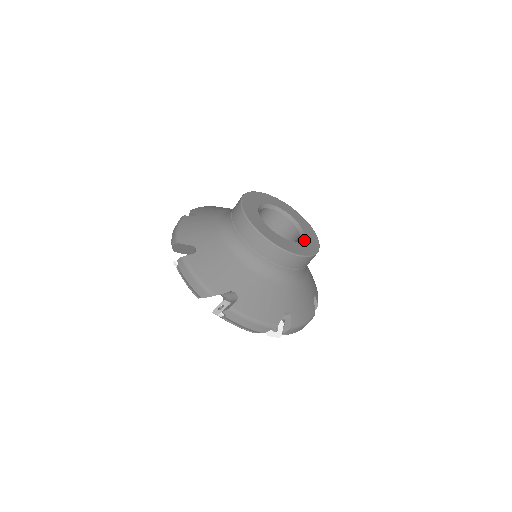
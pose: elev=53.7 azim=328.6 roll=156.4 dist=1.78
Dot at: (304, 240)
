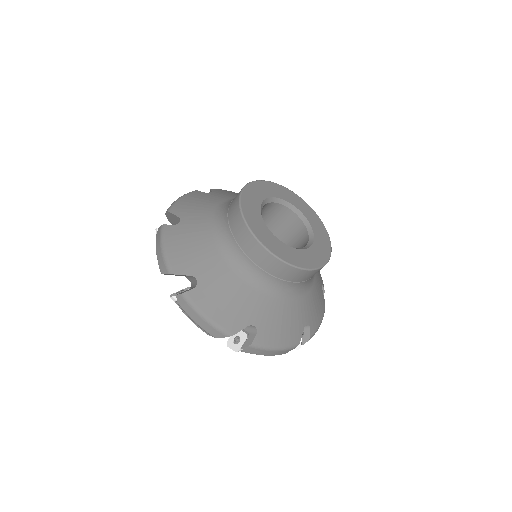
Dot at: (315, 239)
